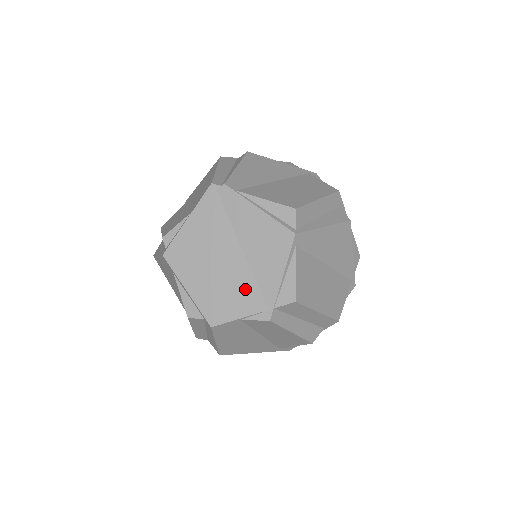
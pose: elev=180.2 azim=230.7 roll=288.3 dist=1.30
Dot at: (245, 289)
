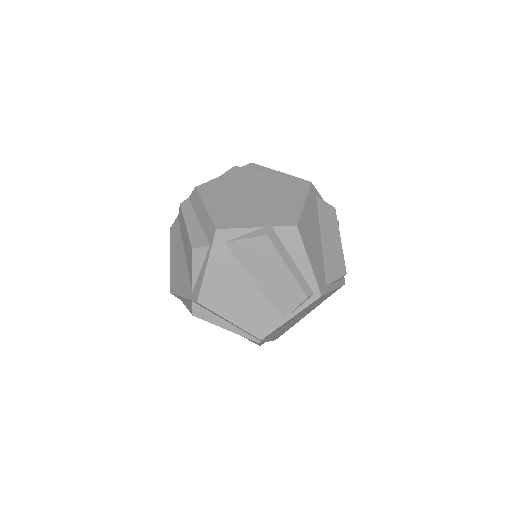
Dot at: occluded
